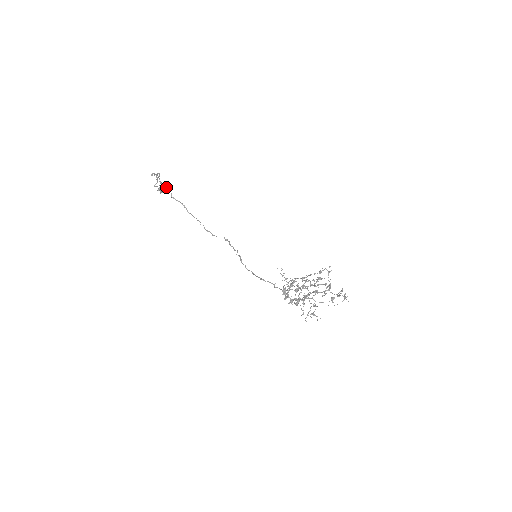
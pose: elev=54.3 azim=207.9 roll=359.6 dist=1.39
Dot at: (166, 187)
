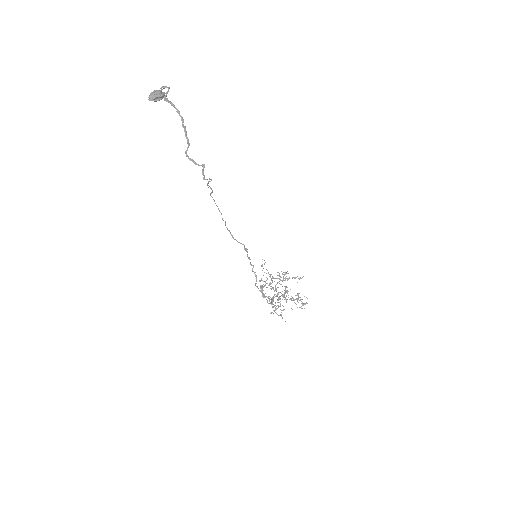
Dot at: (163, 97)
